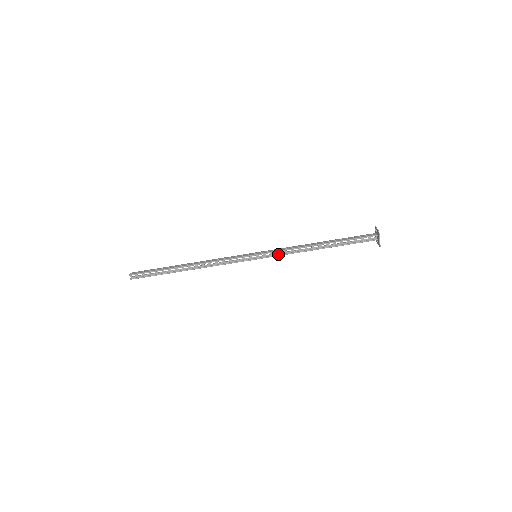
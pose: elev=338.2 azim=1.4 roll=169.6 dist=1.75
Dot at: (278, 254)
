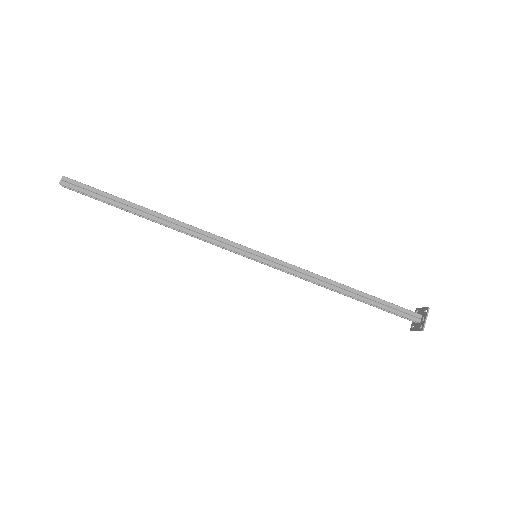
Dot at: (286, 268)
